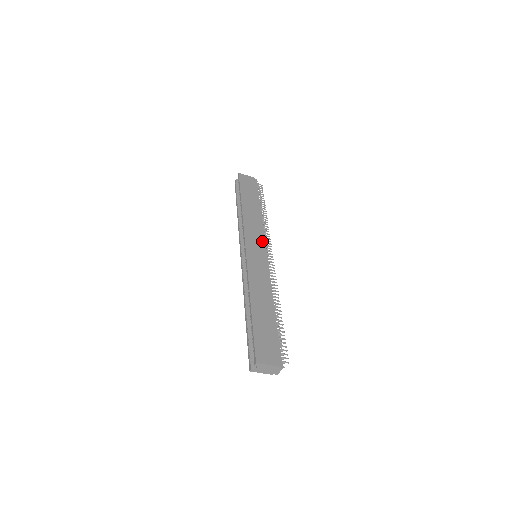
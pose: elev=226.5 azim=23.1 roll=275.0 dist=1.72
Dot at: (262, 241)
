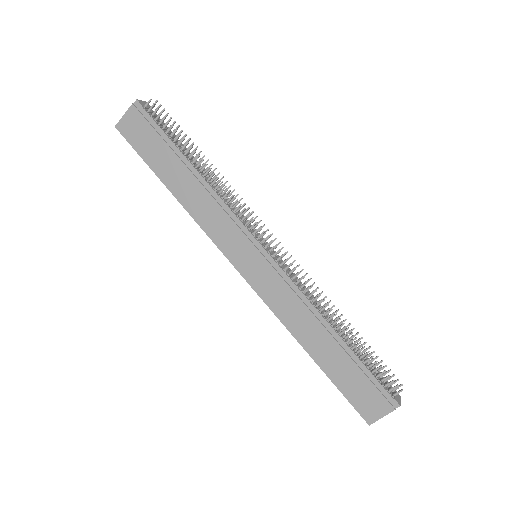
Dot at: (241, 233)
